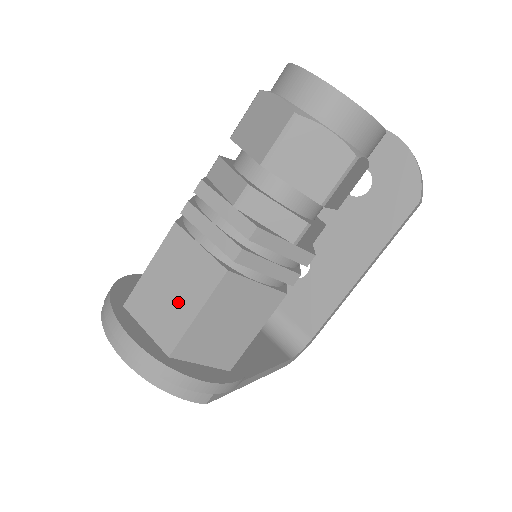
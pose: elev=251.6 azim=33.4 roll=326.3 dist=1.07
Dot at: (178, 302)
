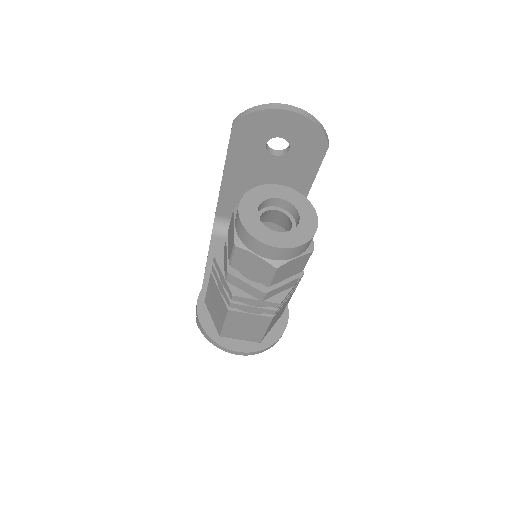
Dot at: (252, 330)
